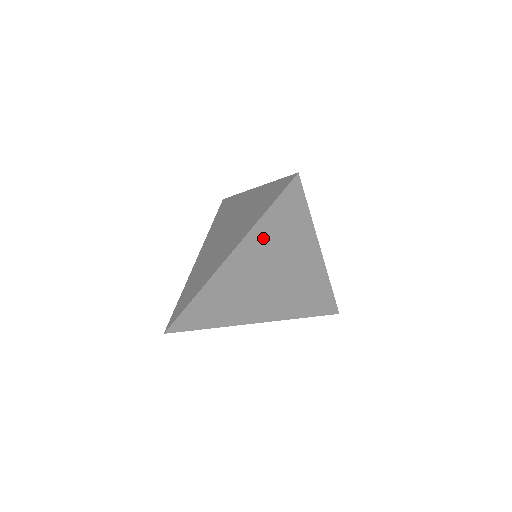
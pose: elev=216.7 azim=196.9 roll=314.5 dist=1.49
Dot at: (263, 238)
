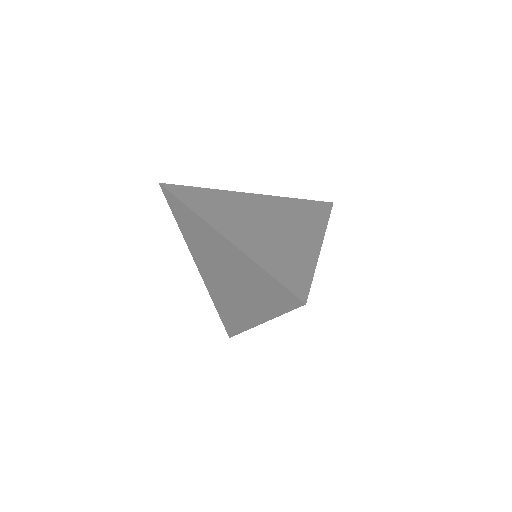
Dot at: occluded
